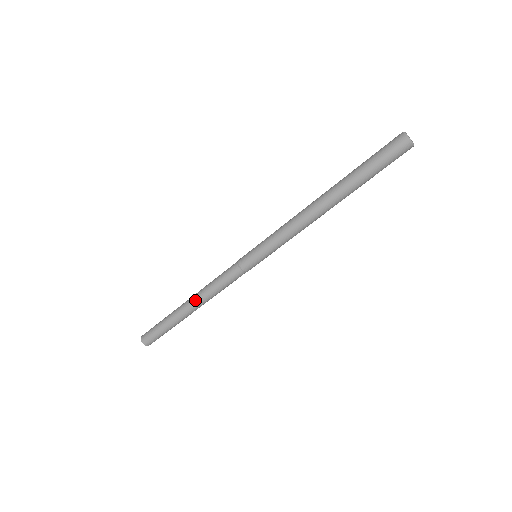
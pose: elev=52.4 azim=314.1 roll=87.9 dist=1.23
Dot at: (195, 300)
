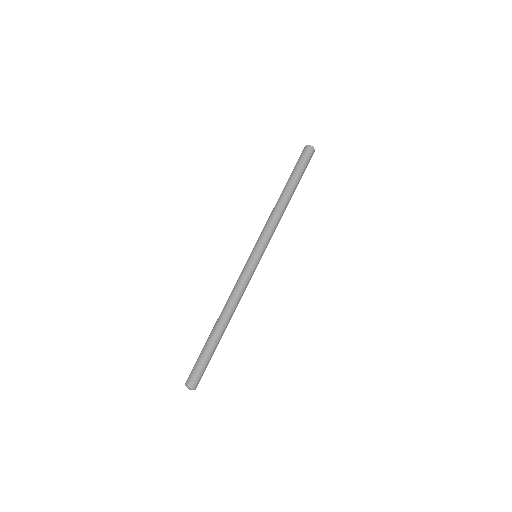
Dot at: (222, 313)
